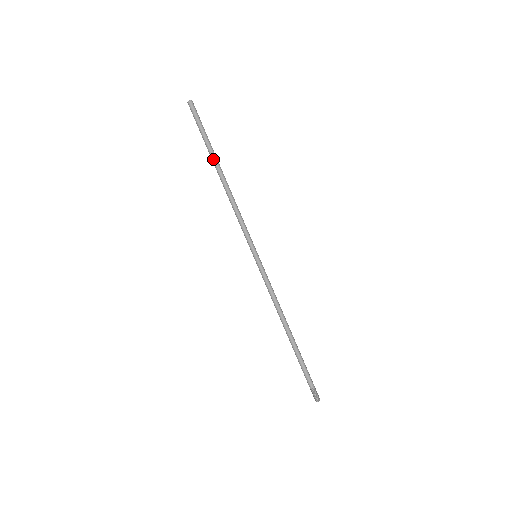
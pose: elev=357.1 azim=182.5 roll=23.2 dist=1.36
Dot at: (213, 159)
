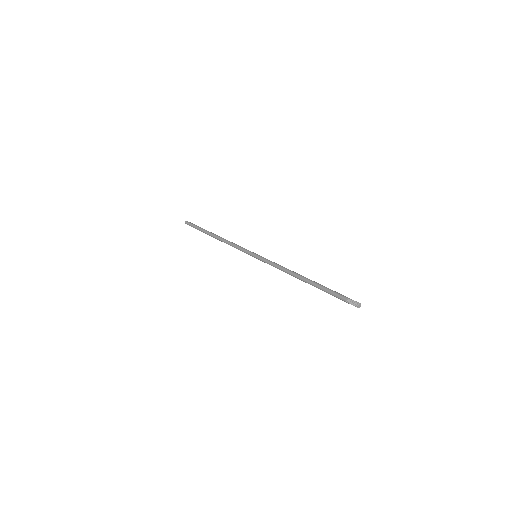
Dot at: (207, 234)
